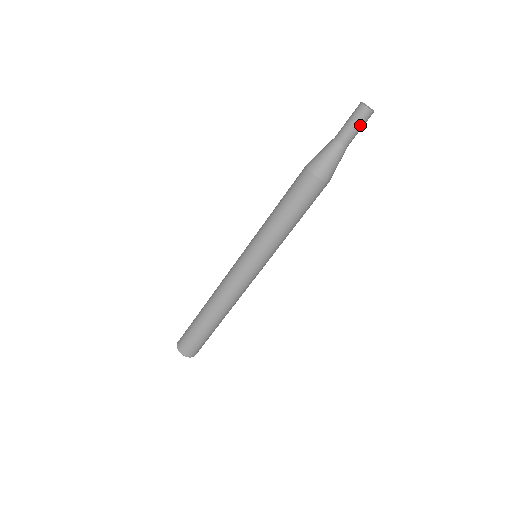
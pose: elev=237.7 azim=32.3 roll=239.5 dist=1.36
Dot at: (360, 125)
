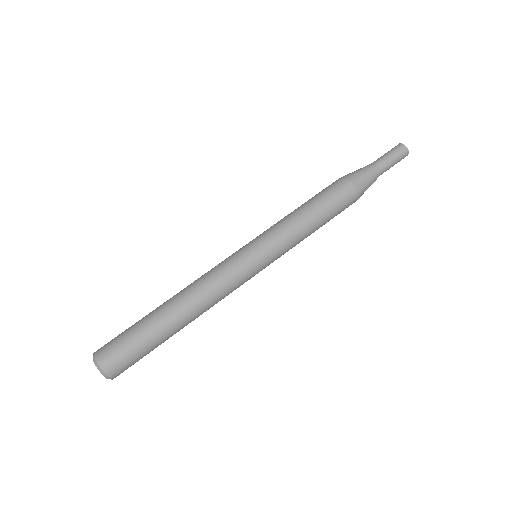
Dot at: (391, 152)
